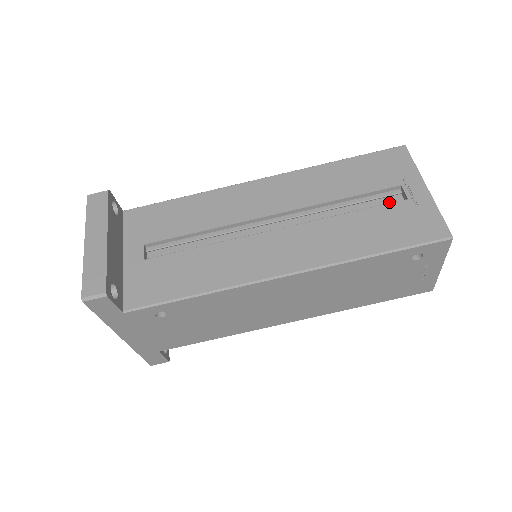
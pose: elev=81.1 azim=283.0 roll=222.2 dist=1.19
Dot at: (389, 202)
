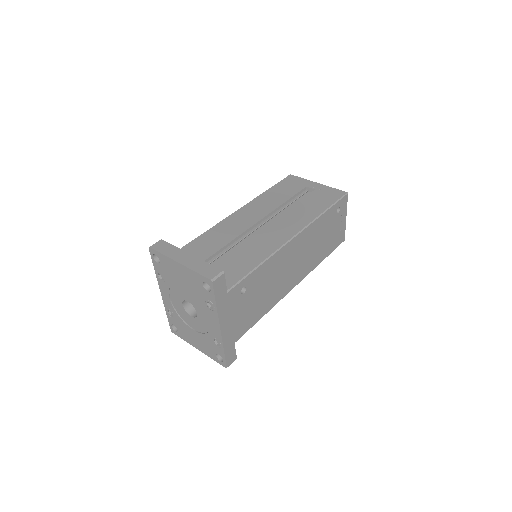
Dot at: occluded
